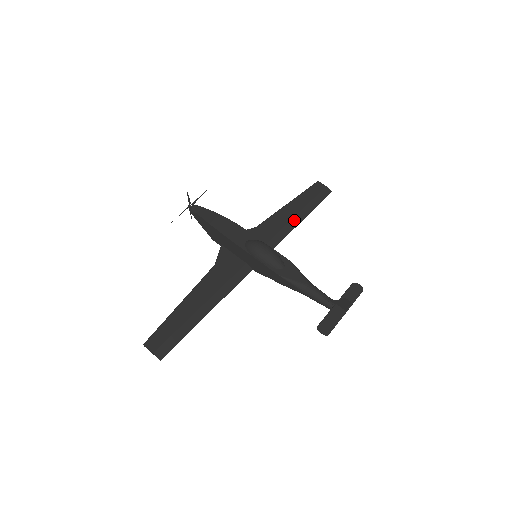
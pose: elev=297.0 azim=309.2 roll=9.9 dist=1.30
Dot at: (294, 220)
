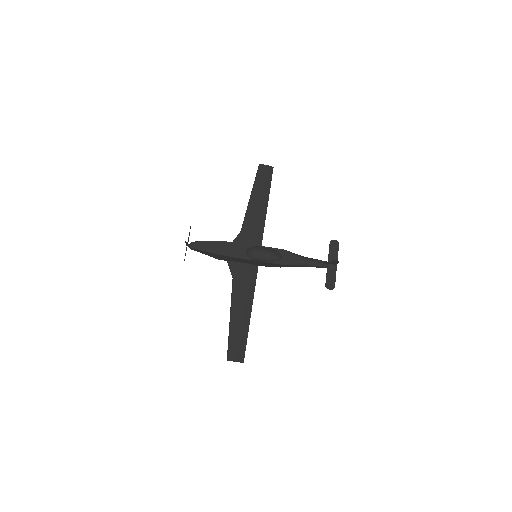
Dot at: (262, 209)
